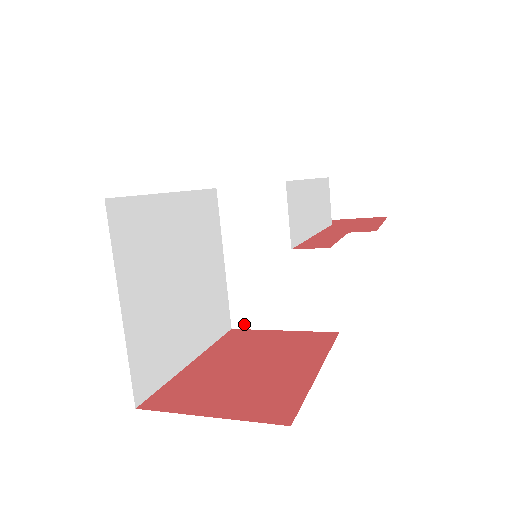
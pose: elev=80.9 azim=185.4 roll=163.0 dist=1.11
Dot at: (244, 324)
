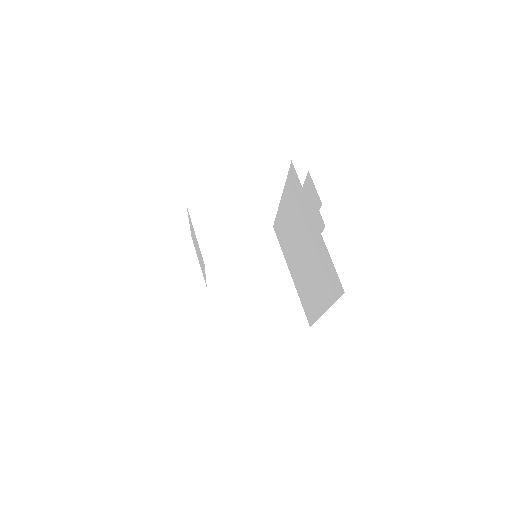
Dot at: (235, 347)
